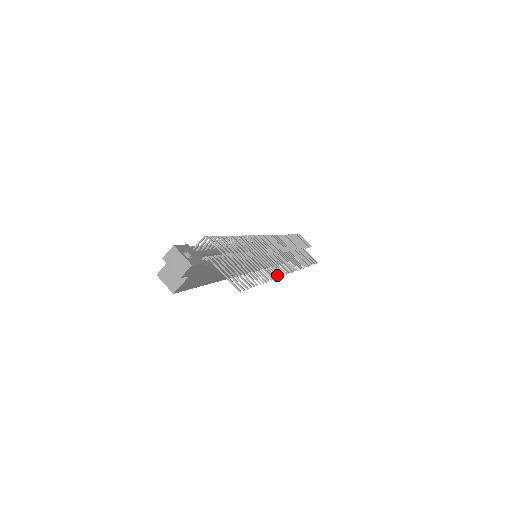
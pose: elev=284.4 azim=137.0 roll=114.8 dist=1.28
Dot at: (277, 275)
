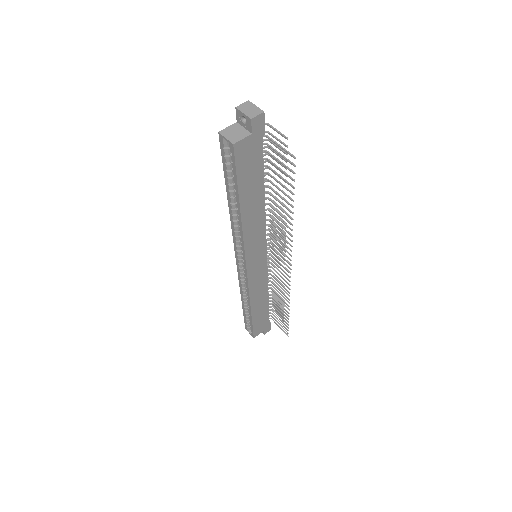
Dot at: occluded
